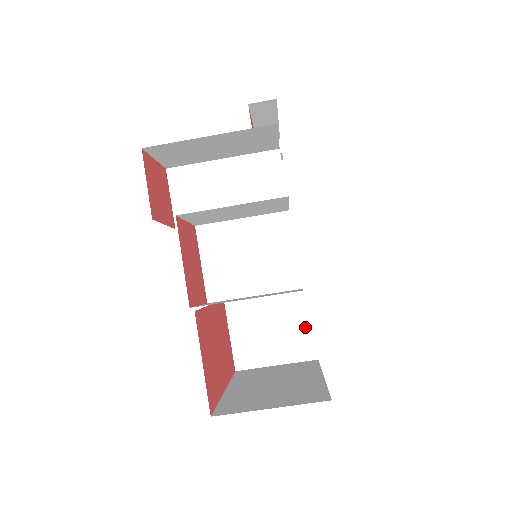
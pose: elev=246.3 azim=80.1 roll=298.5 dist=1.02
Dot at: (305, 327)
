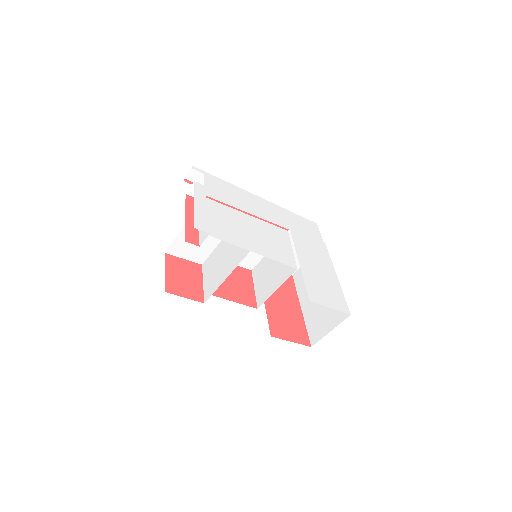
Dot at: occluded
